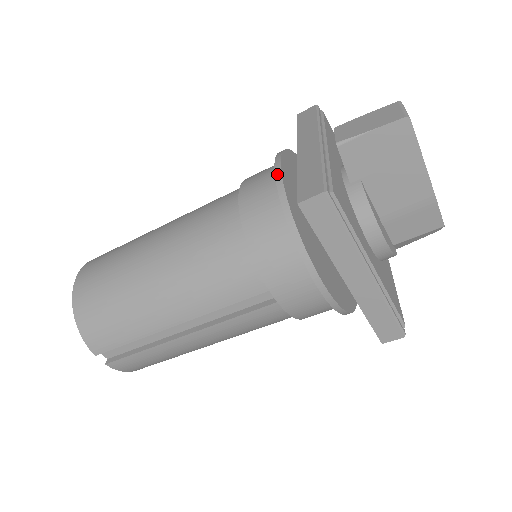
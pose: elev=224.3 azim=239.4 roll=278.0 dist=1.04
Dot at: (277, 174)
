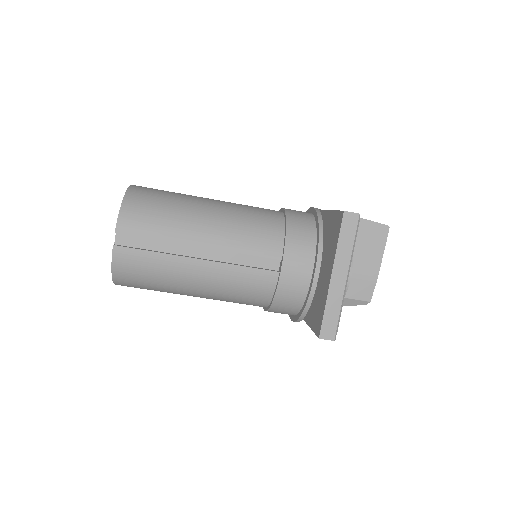
Dot at: (316, 209)
